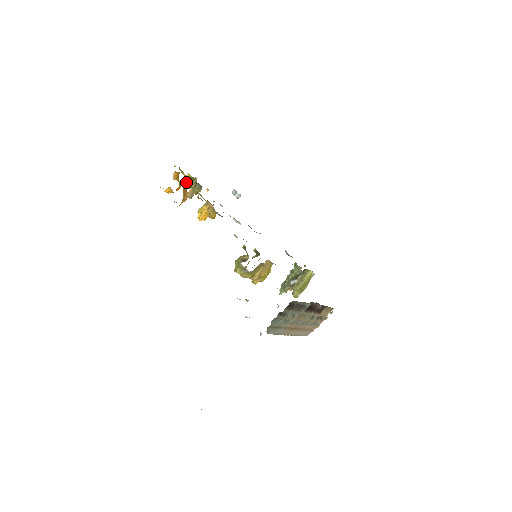
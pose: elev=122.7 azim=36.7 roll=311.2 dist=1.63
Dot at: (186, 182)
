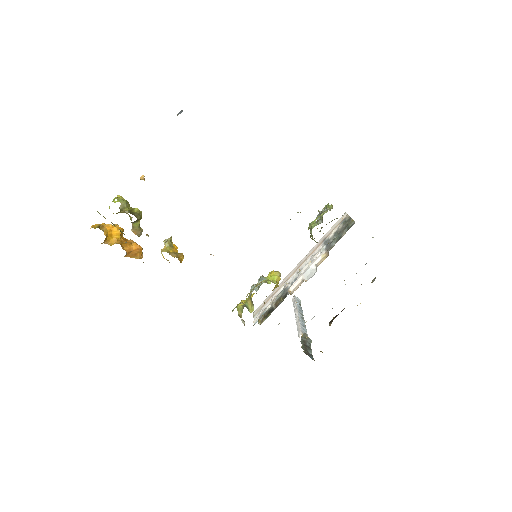
Dot at: occluded
